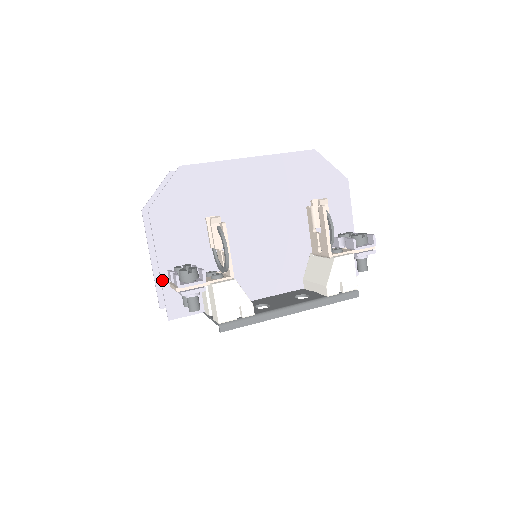
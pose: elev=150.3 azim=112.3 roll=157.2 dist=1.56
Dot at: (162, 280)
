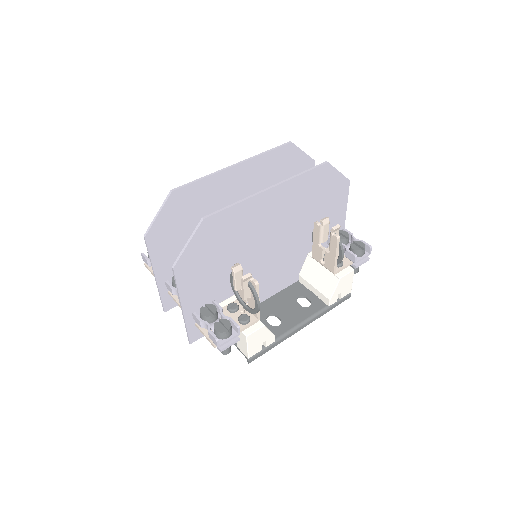
Dot at: (185, 318)
